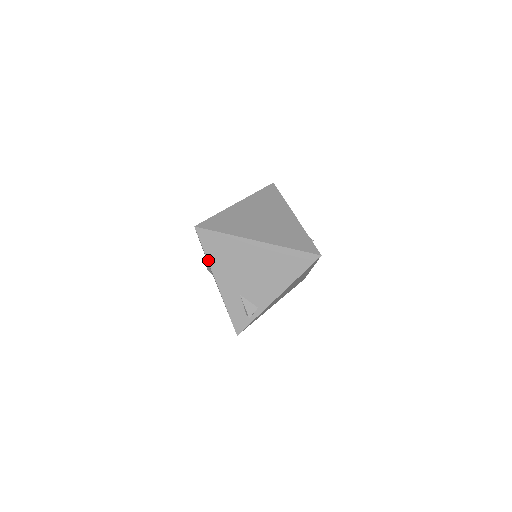
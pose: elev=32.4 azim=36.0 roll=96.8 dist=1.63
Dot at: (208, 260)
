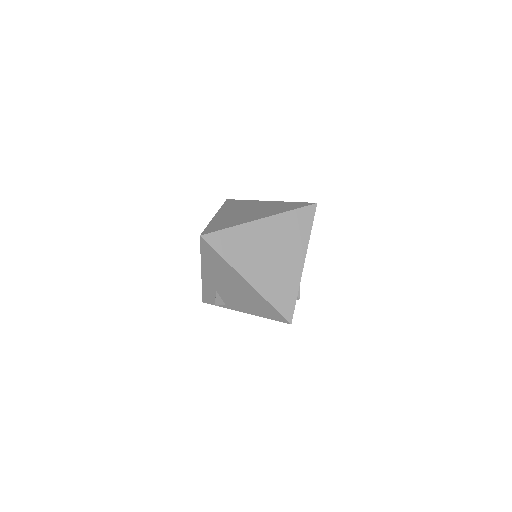
Dot at: (201, 258)
